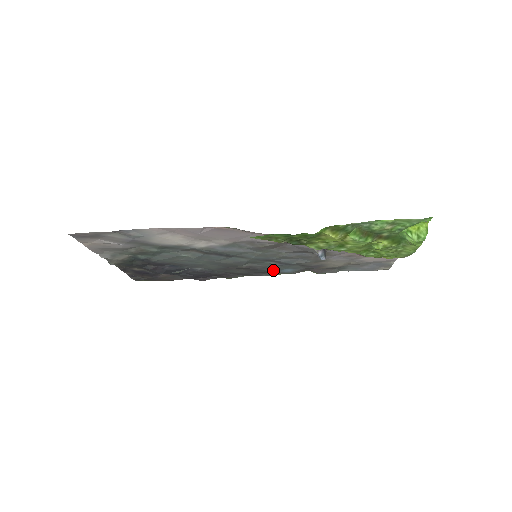
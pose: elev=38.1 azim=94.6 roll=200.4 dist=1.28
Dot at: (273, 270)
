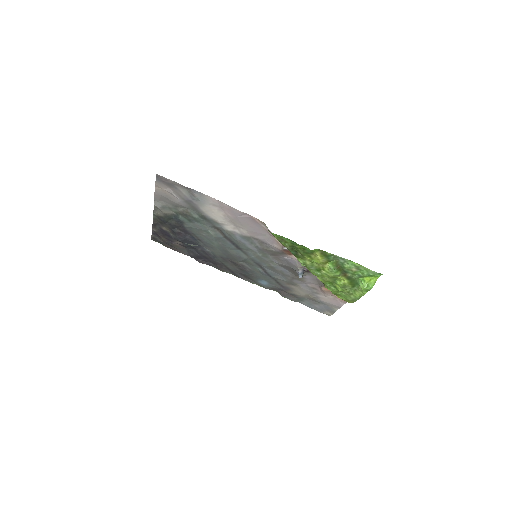
Dot at: (255, 277)
